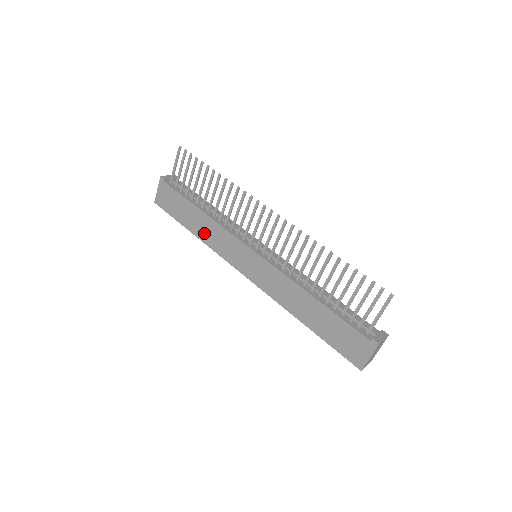
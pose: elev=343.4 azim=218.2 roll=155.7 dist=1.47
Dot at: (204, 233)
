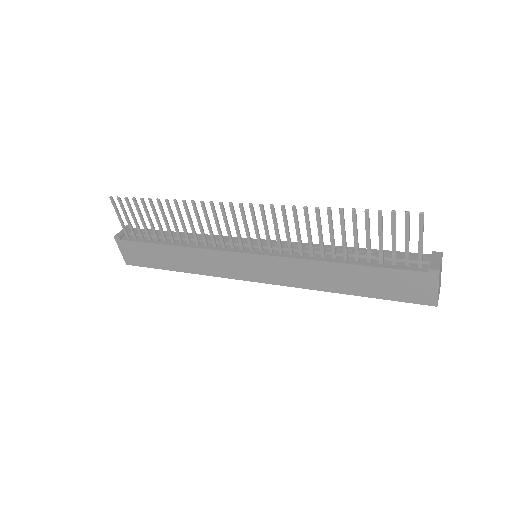
Dot at: (191, 265)
